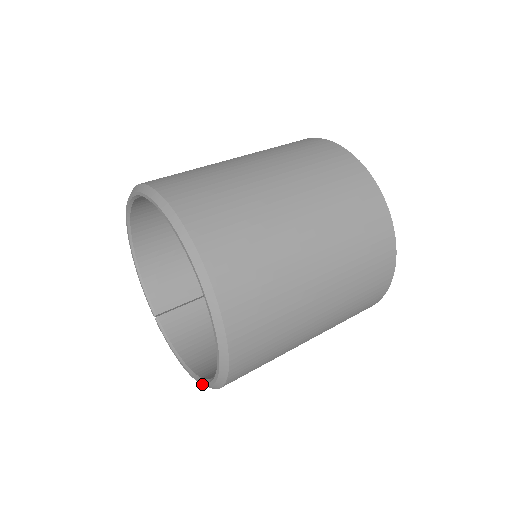
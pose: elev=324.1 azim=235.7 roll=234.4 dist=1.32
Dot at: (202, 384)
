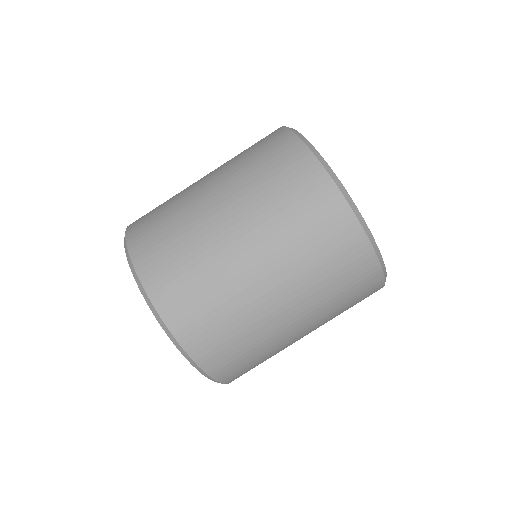
Dot at: occluded
